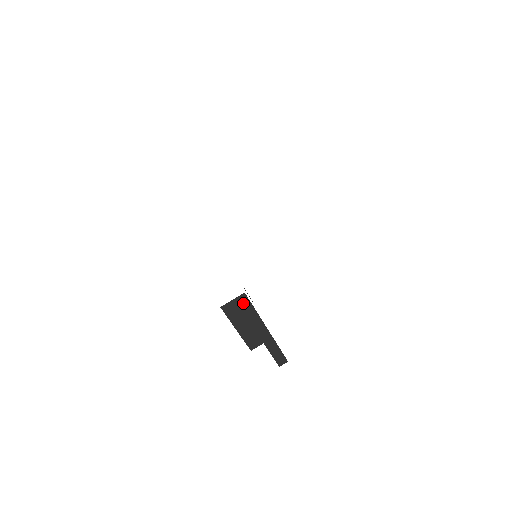
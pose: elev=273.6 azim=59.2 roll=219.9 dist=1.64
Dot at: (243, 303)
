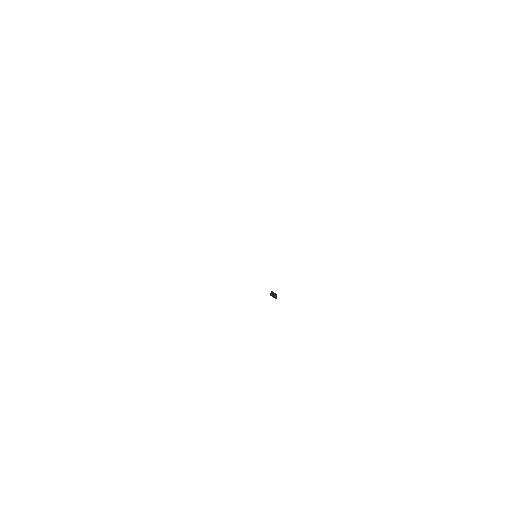
Dot at: occluded
